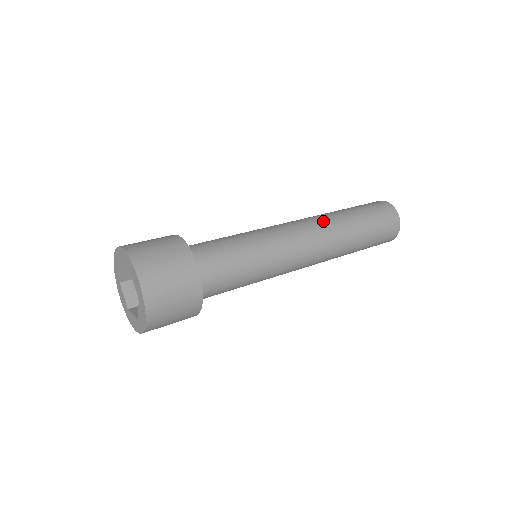
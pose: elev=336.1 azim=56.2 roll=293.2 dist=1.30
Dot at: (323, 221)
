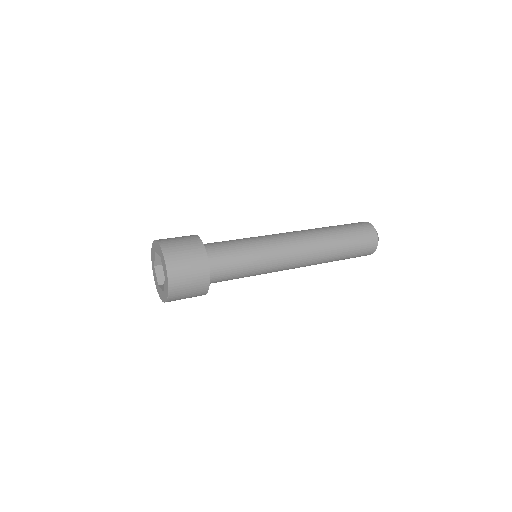
Dot at: (311, 234)
